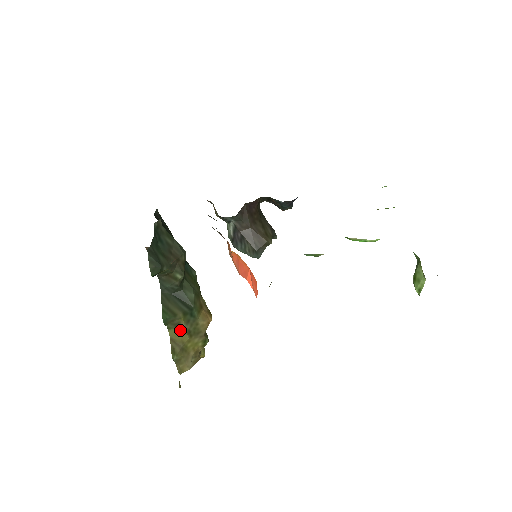
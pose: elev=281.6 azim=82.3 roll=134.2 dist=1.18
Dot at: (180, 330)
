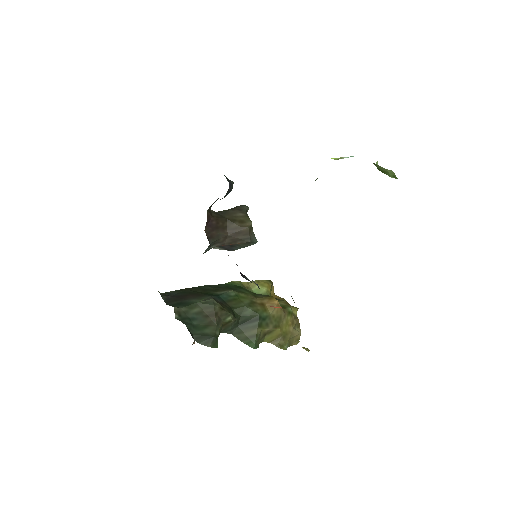
Dot at: (269, 334)
